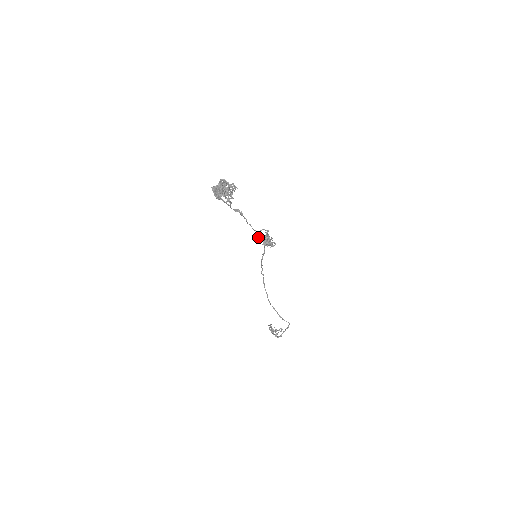
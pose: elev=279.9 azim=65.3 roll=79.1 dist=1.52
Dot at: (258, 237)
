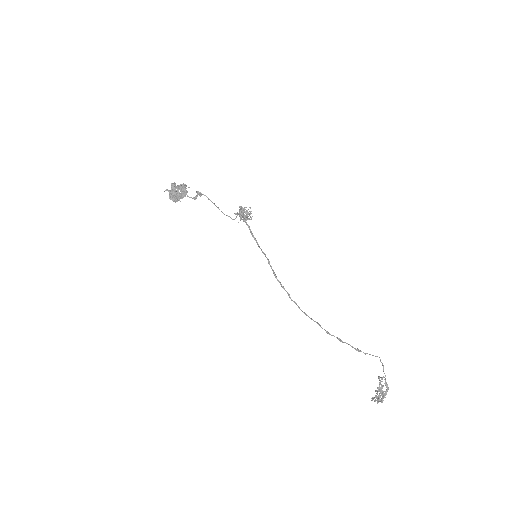
Dot at: occluded
